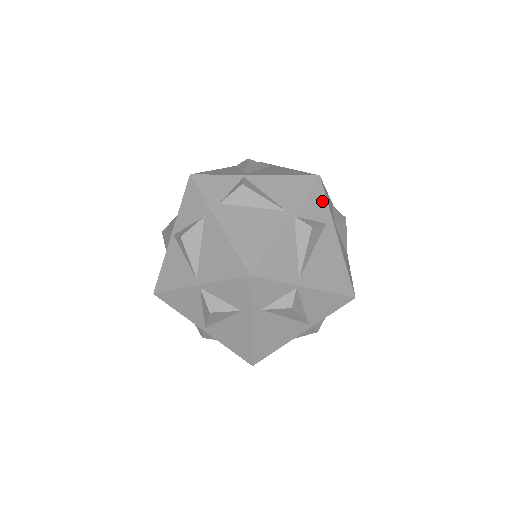
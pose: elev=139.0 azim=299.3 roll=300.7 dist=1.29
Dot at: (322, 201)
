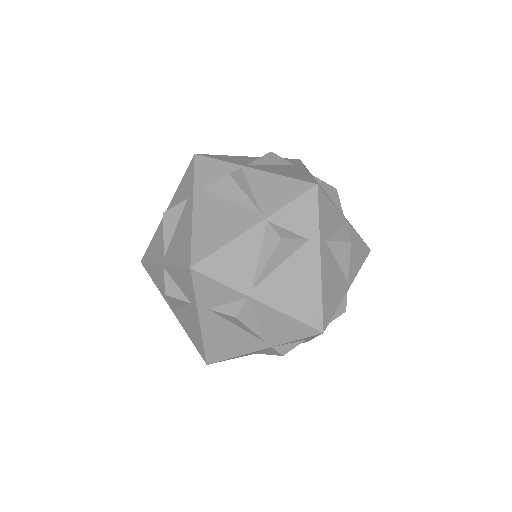
Dot at: occluded
